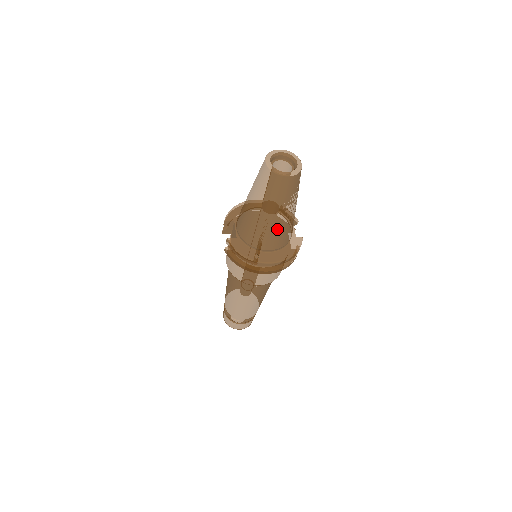
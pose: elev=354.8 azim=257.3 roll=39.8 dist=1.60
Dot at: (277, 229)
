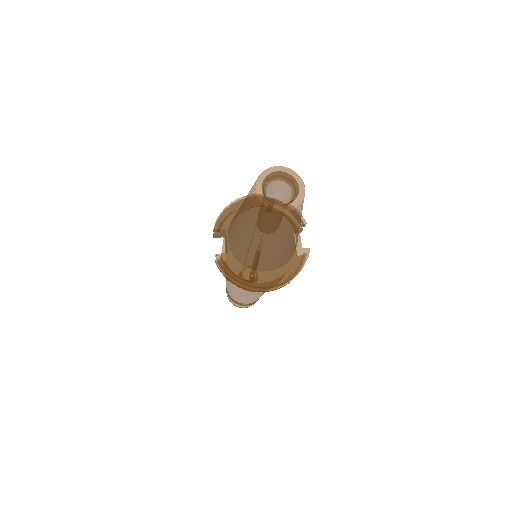
Dot at: (275, 254)
